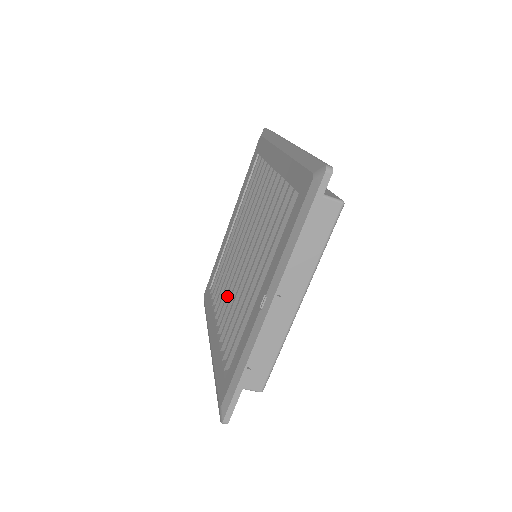
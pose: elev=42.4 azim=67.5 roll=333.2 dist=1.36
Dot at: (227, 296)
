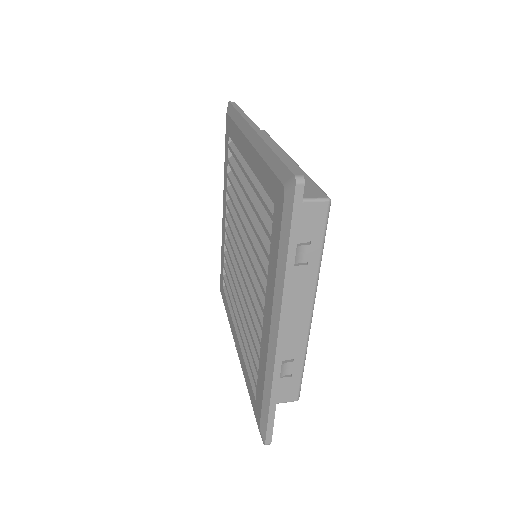
Dot at: (232, 233)
